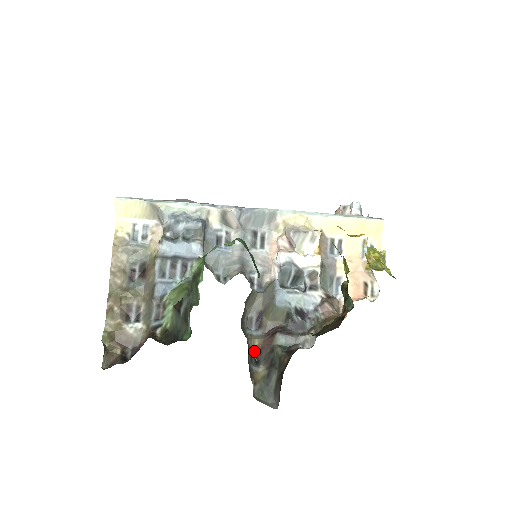
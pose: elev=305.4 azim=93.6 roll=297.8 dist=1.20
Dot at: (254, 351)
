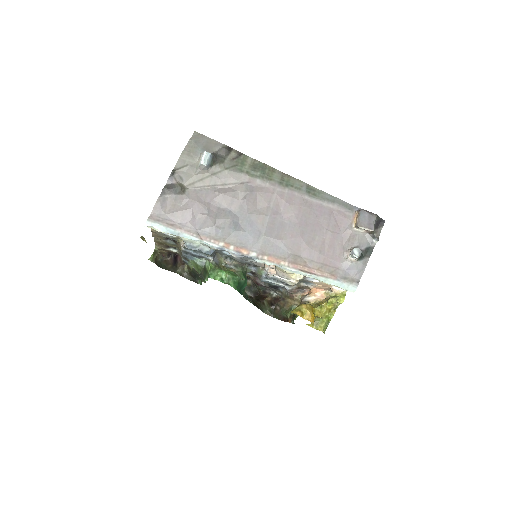
Dot at: (247, 276)
